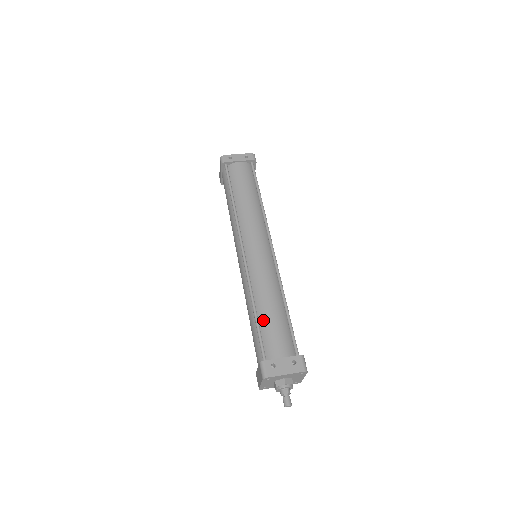
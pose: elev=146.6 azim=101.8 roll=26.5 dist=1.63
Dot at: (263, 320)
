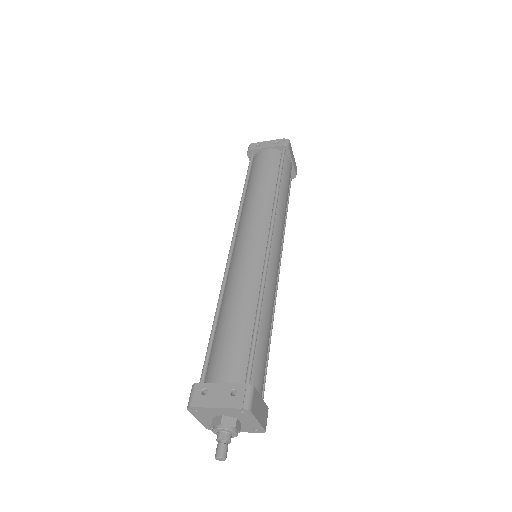
Dot at: (220, 331)
